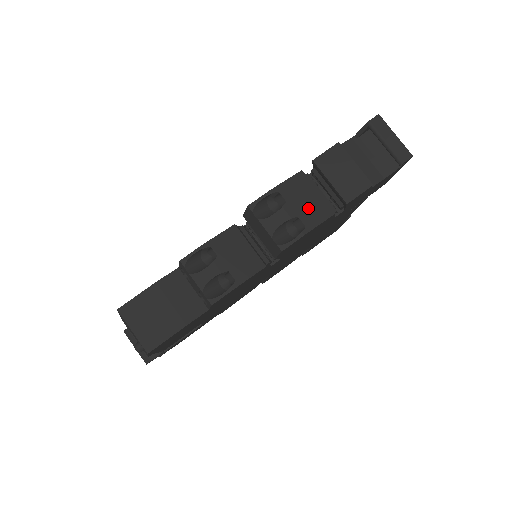
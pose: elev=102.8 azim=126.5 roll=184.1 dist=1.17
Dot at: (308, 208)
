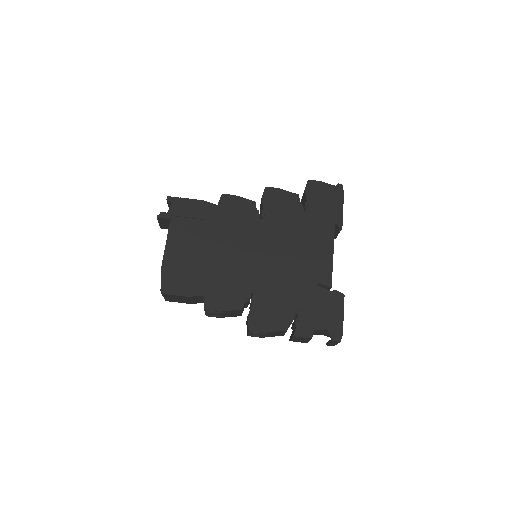
Dot at: (274, 335)
